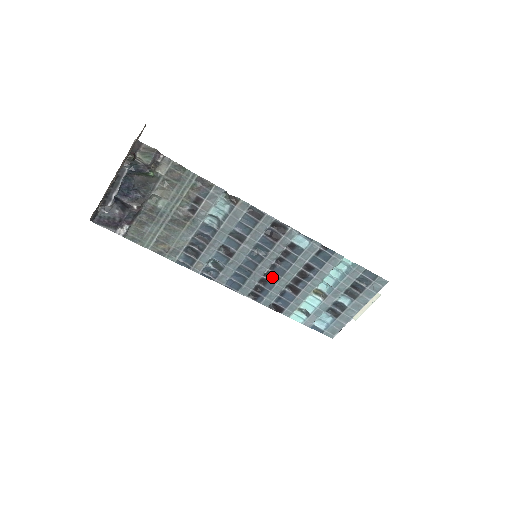
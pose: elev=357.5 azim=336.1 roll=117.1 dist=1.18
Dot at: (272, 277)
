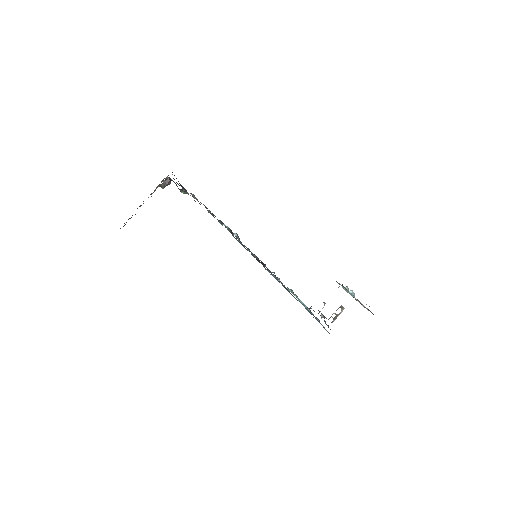
Dot at: occluded
